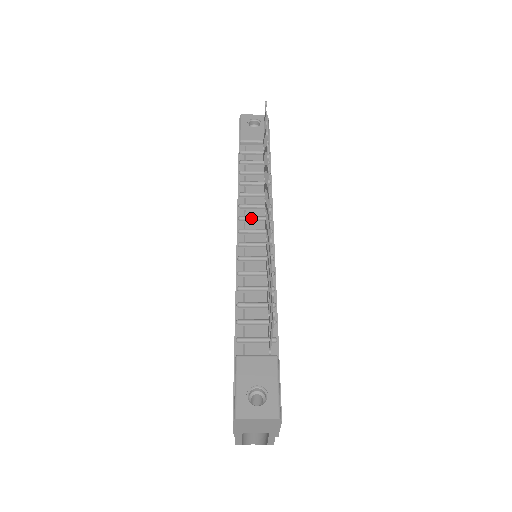
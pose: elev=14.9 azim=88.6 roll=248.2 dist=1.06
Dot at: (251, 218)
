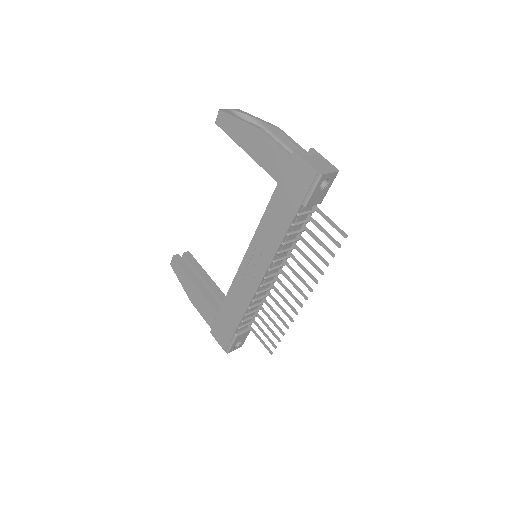
Dot at: (275, 269)
